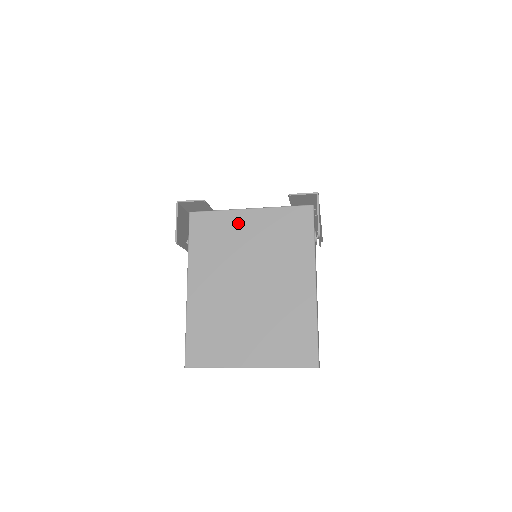
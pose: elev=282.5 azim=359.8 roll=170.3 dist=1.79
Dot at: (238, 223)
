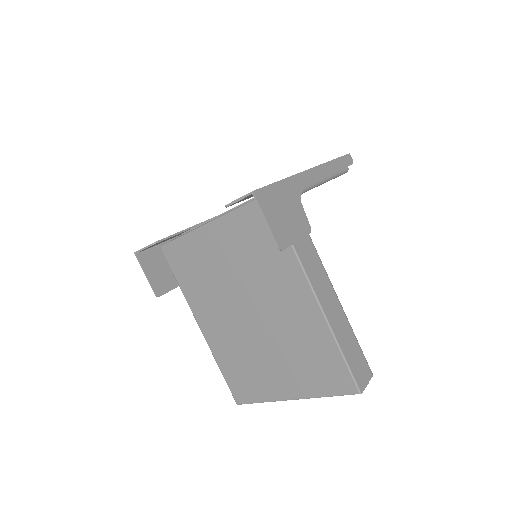
Dot at: (205, 245)
